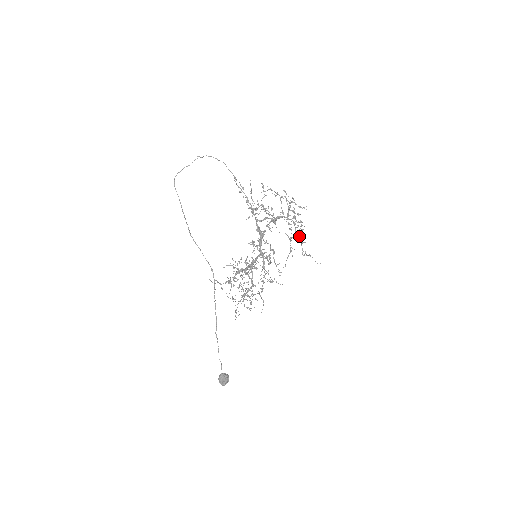
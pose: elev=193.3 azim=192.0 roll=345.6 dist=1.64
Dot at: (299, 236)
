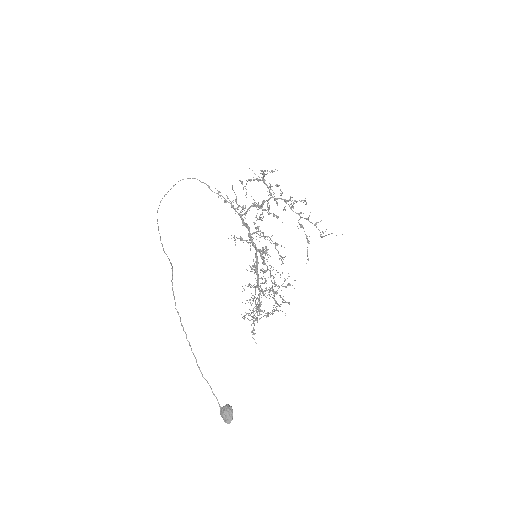
Dot at: (298, 213)
